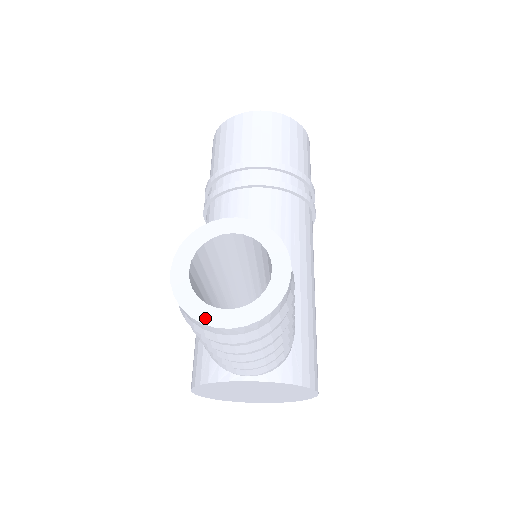
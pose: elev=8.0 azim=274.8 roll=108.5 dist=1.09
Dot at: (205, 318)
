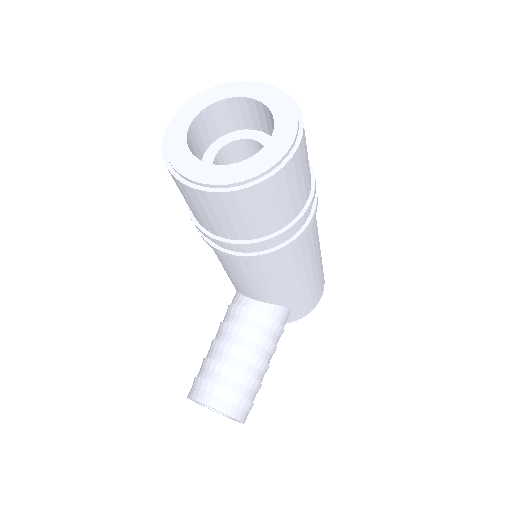
Dot at: occluded
